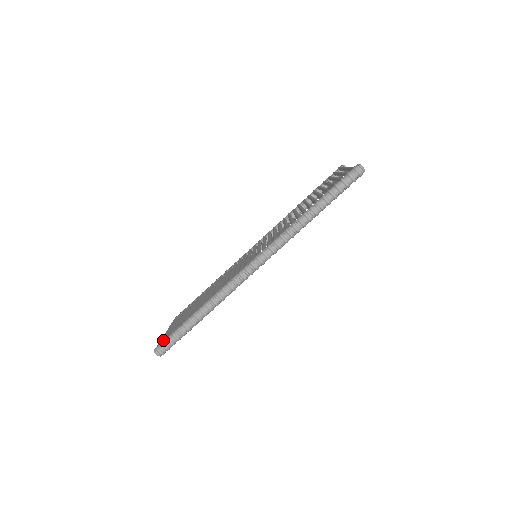
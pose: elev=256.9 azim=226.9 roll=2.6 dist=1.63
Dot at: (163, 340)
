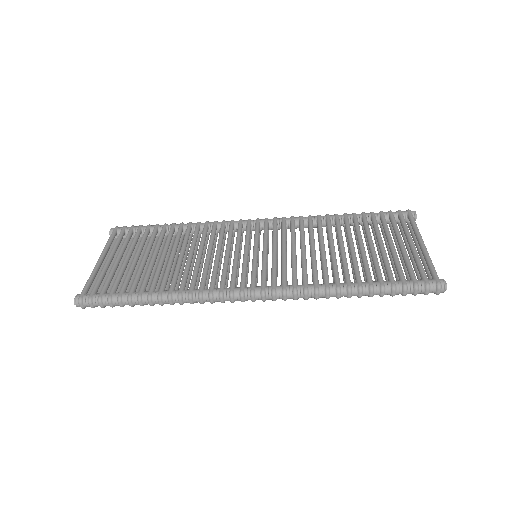
Dot at: (92, 294)
